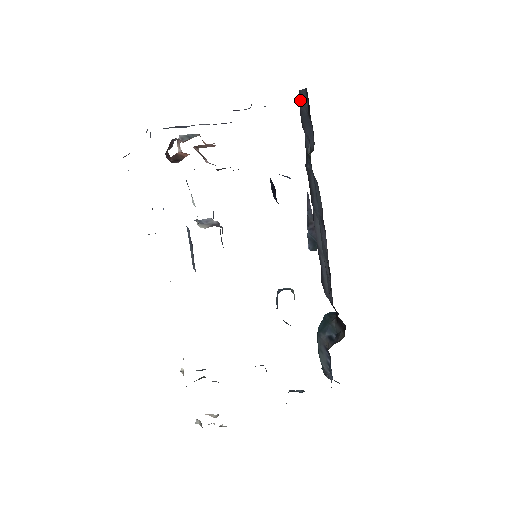
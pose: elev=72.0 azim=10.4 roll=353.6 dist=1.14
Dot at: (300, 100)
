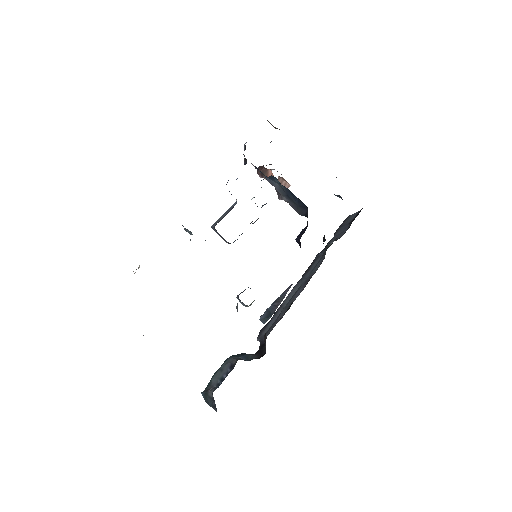
Dot at: (346, 220)
